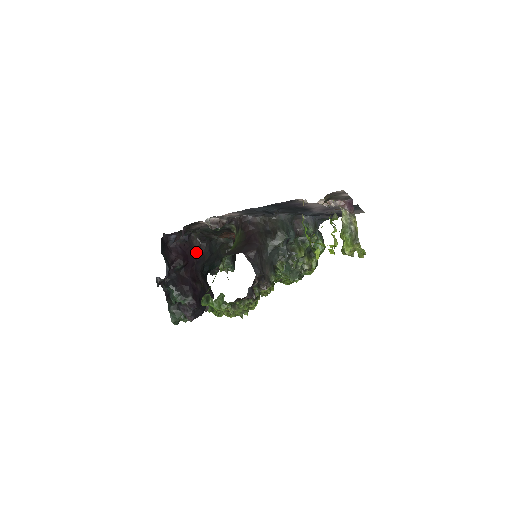
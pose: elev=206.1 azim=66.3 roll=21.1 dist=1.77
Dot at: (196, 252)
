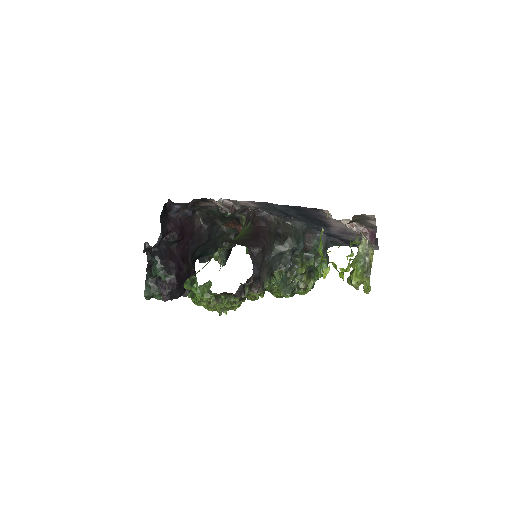
Dot at: (194, 231)
